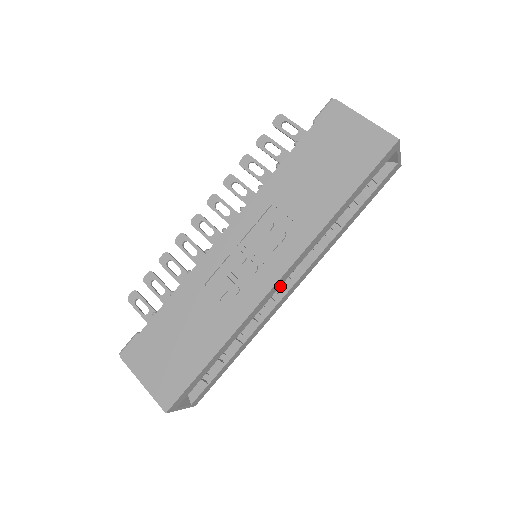
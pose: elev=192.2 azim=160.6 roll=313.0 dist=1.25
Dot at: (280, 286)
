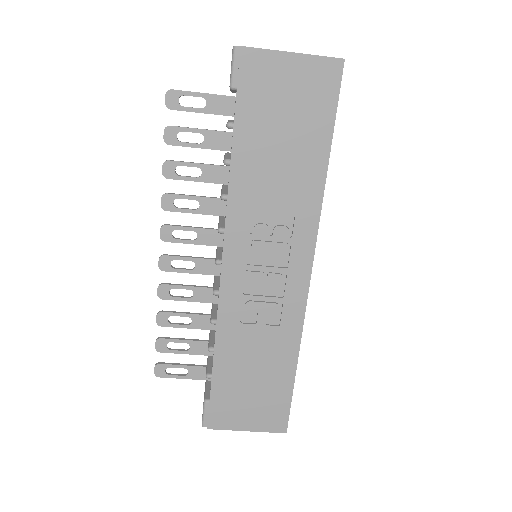
Dot at: occluded
